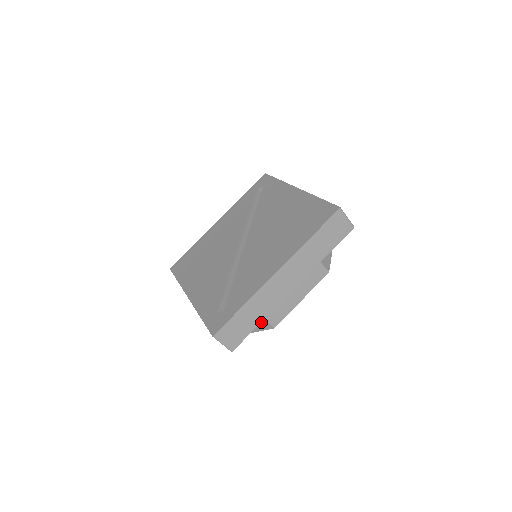
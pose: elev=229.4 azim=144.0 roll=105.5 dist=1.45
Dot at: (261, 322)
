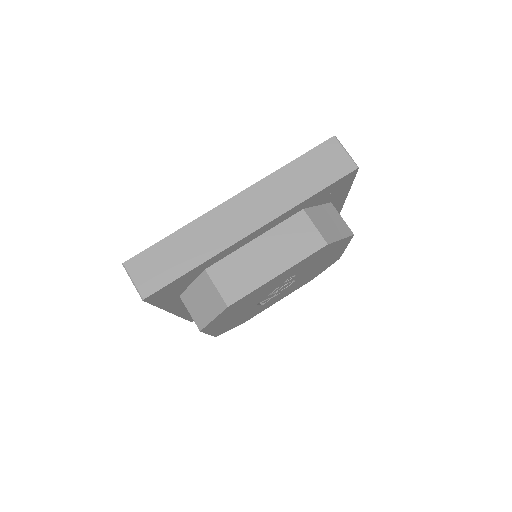
Dot at: (339, 221)
